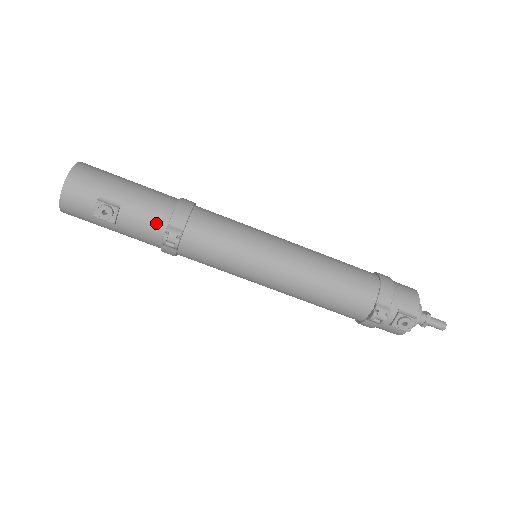
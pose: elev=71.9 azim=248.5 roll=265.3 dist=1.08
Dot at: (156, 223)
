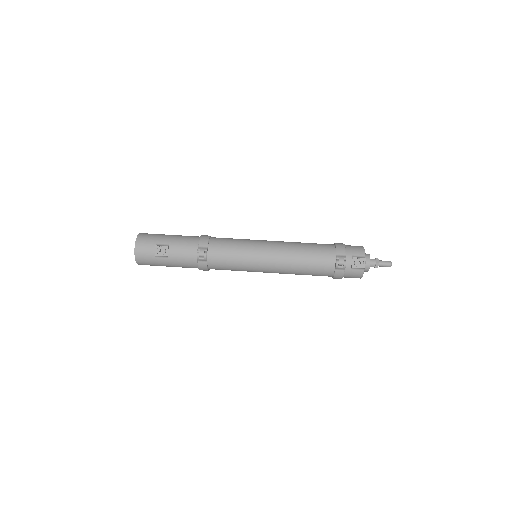
Dot at: (191, 249)
